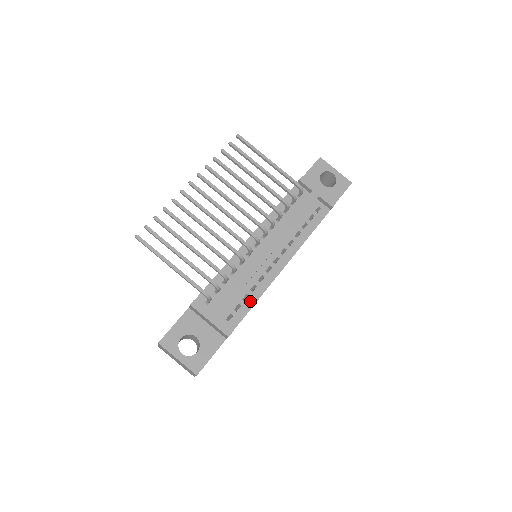
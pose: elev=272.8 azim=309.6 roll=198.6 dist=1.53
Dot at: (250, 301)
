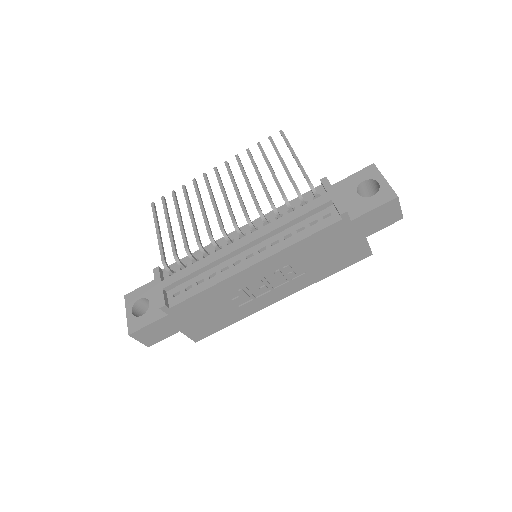
Dot at: (202, 286)
